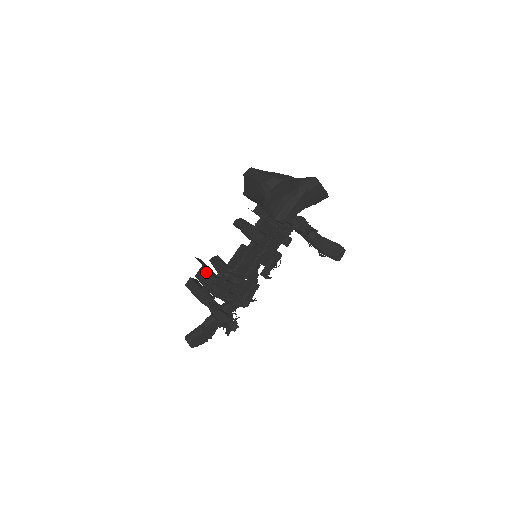
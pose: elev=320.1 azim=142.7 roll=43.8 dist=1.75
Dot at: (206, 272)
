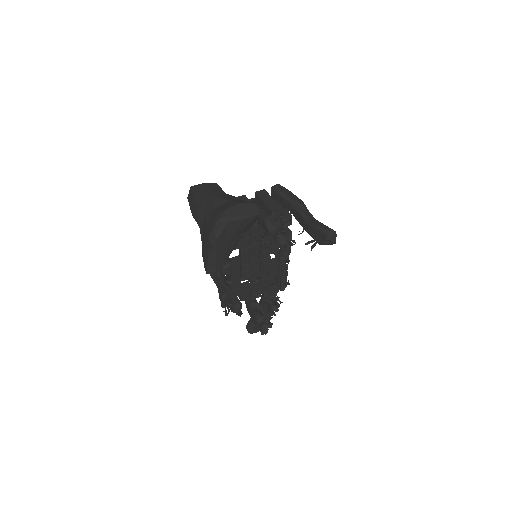
Dot at: (229, 275)
